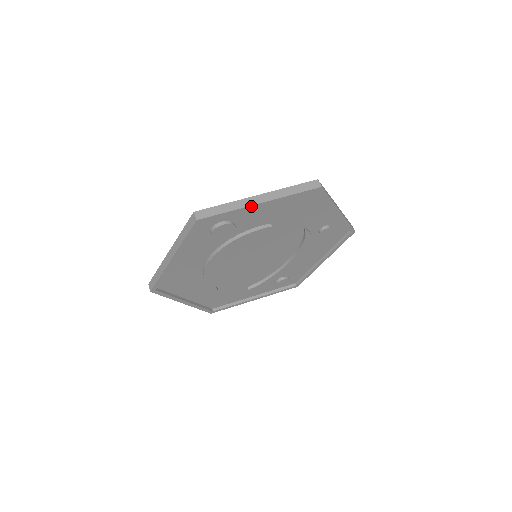
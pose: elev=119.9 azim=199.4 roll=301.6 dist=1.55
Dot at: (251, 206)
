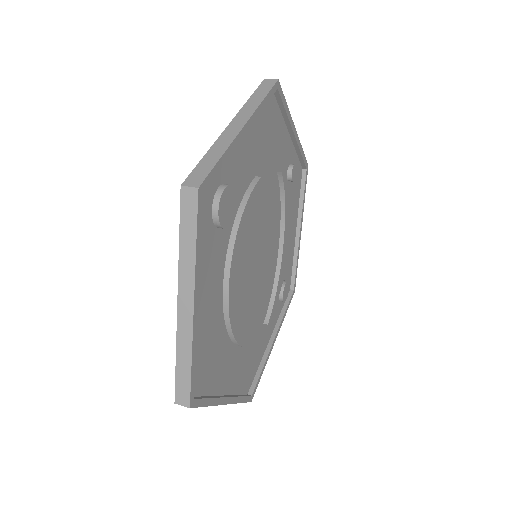
Dot at: (238, 135)
